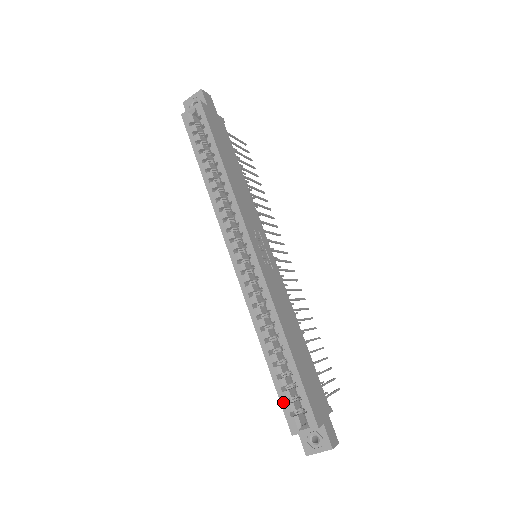
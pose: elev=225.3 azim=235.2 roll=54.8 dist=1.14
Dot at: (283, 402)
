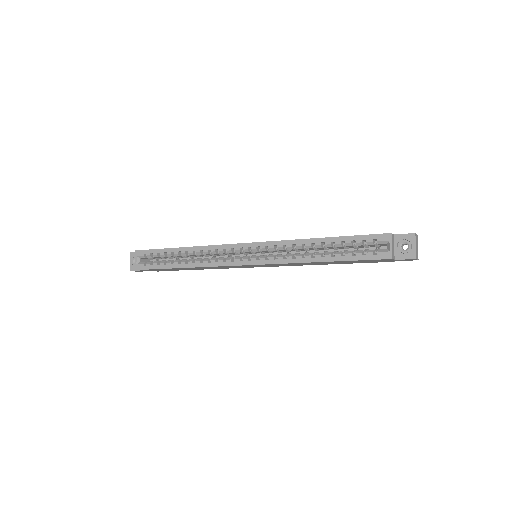
Dot at: (364, 258)
